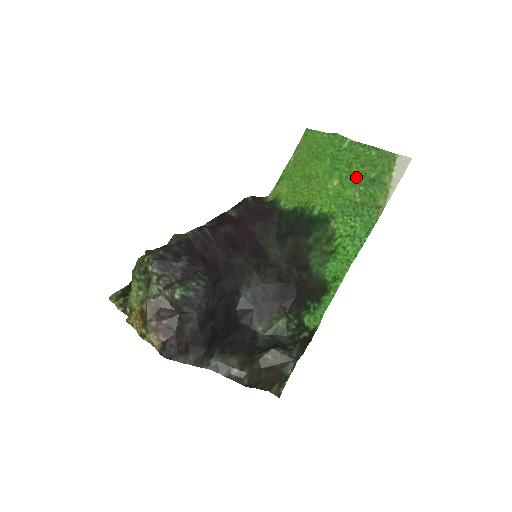
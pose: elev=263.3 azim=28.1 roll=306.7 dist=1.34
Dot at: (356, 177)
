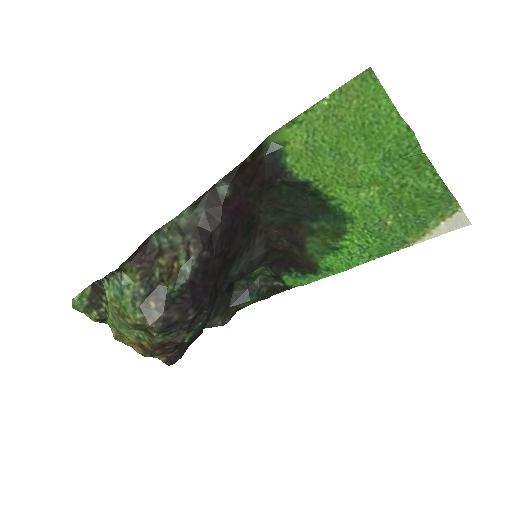
Dot at: (402, 202)
